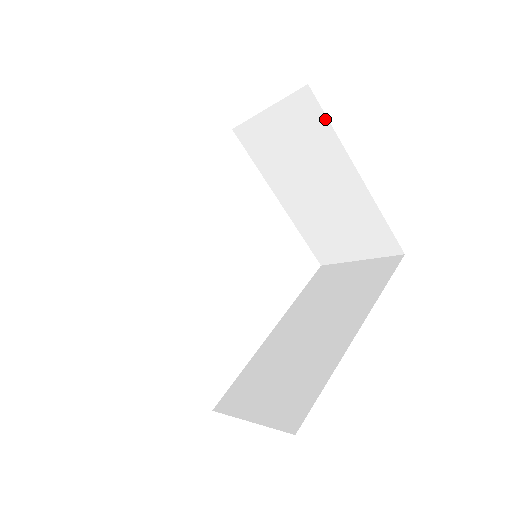
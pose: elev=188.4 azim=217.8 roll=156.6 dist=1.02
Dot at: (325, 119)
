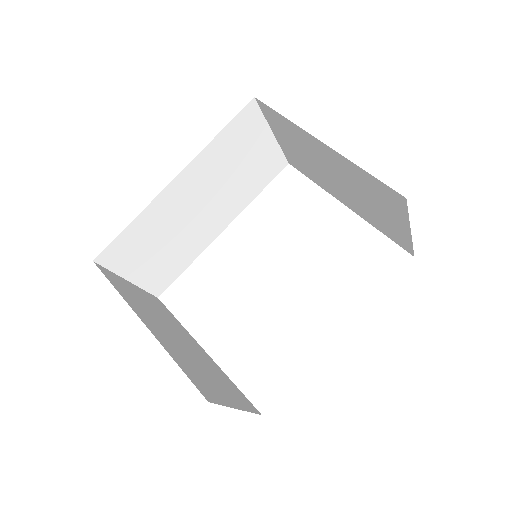
Dot at: (277, 113)
